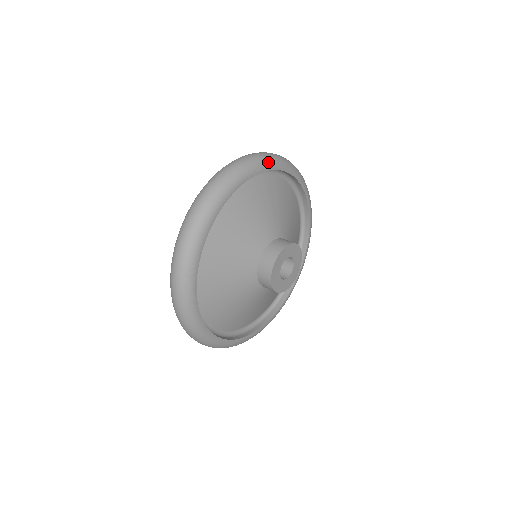
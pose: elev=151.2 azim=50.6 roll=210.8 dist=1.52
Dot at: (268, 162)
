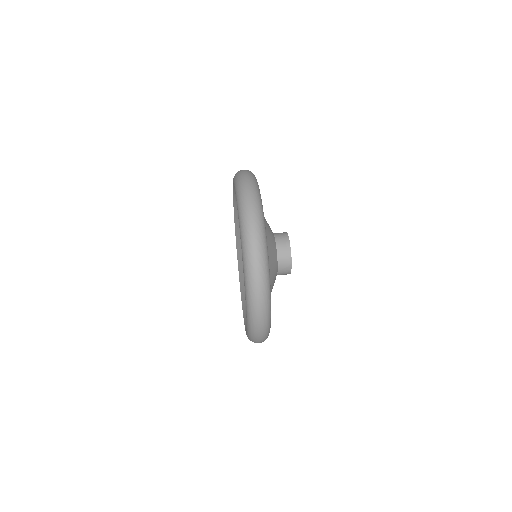
Dot at: (259, 191)
